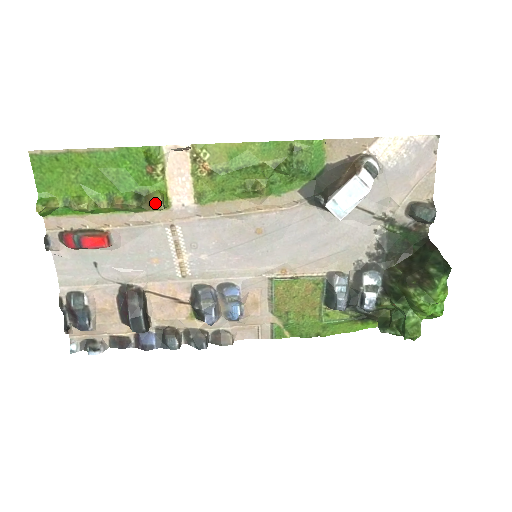
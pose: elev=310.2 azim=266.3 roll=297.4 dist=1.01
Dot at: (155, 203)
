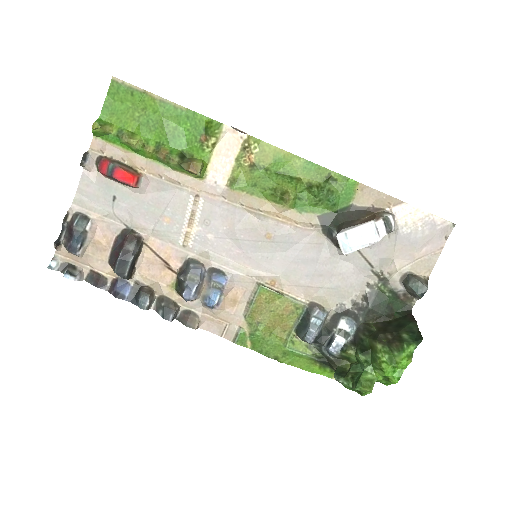
Dot at: (194, 166)
